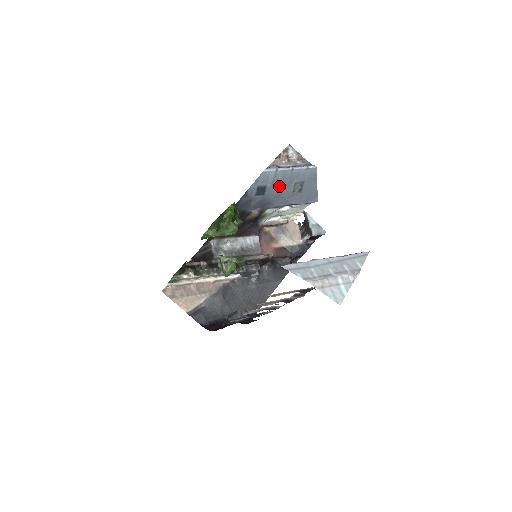
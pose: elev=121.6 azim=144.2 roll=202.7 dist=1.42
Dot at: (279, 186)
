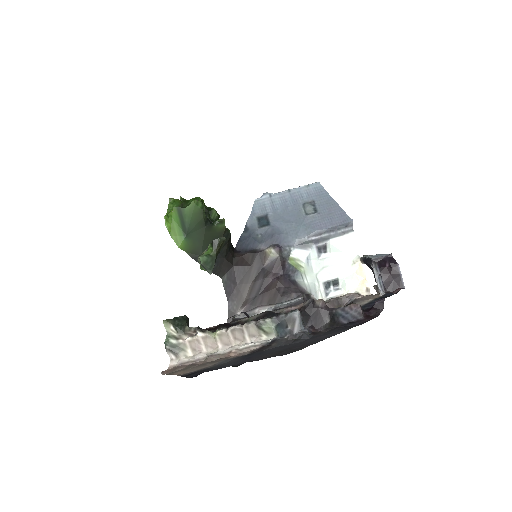
Dot at: (284, 213)
